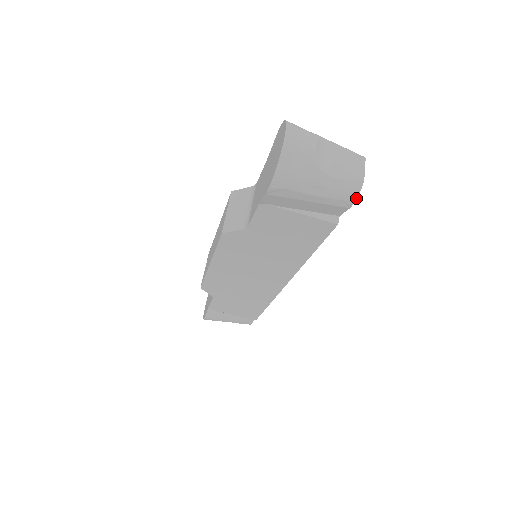
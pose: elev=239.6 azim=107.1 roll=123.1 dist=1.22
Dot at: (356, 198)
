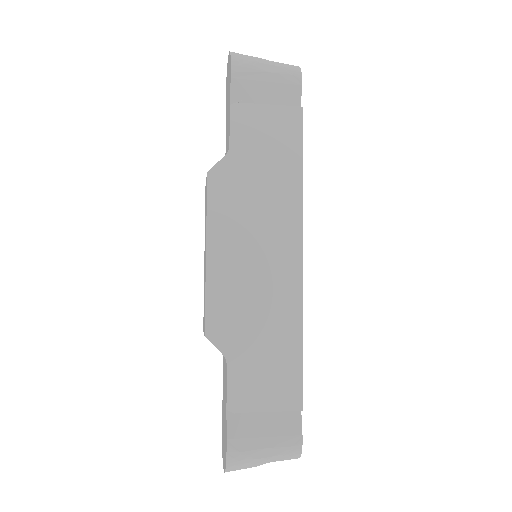
Dot at: occluded
